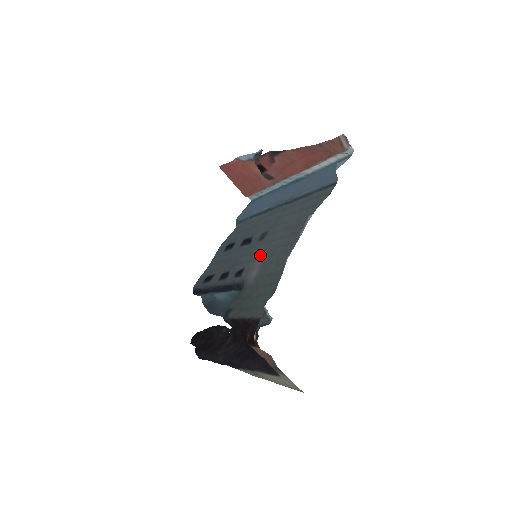
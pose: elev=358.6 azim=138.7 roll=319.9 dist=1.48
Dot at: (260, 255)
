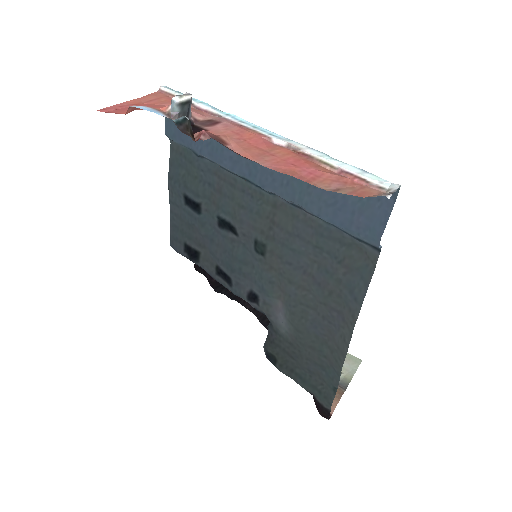
Dot at: (276, 294)
